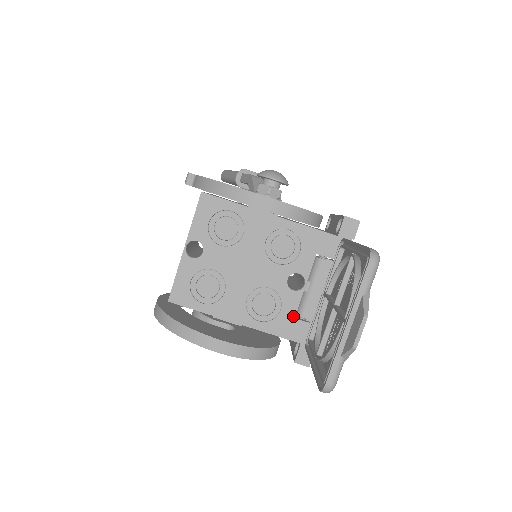
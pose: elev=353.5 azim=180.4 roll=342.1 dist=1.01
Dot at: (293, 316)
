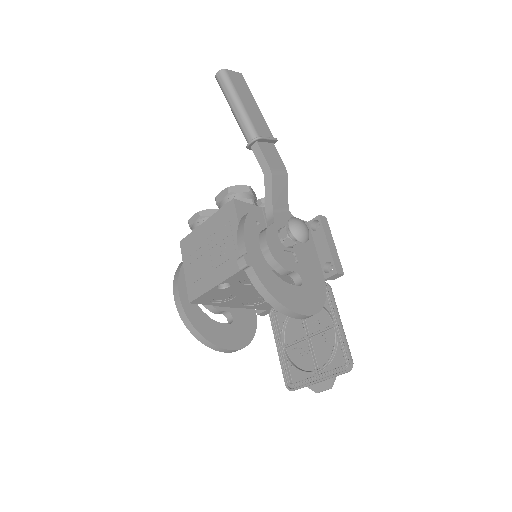
Dot at: occluded
